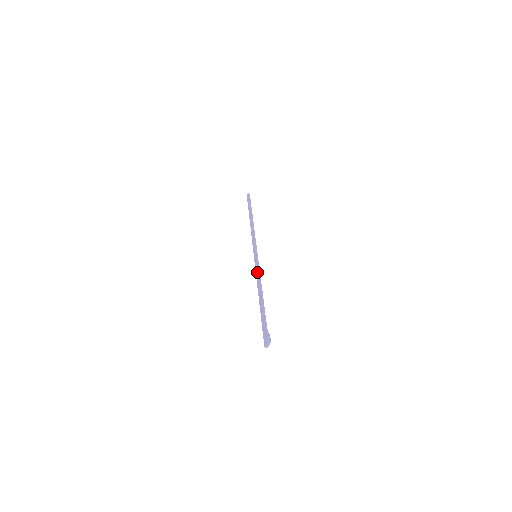
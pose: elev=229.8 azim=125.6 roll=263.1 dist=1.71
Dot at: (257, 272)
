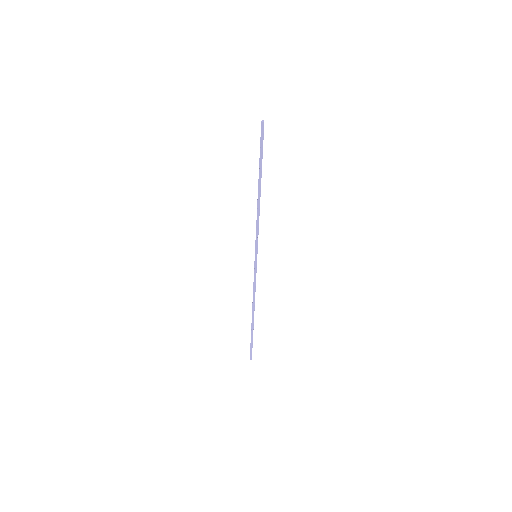
Dot at: occluded
